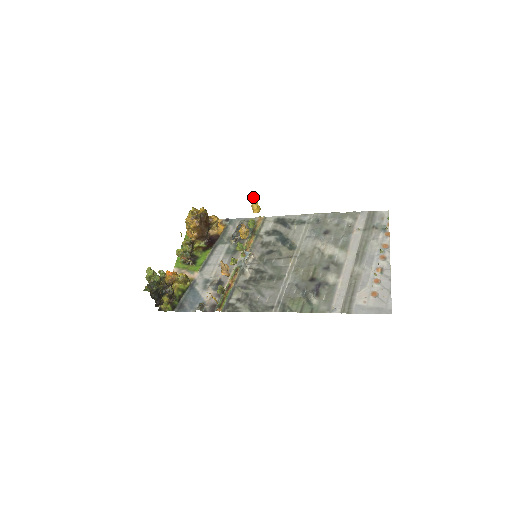
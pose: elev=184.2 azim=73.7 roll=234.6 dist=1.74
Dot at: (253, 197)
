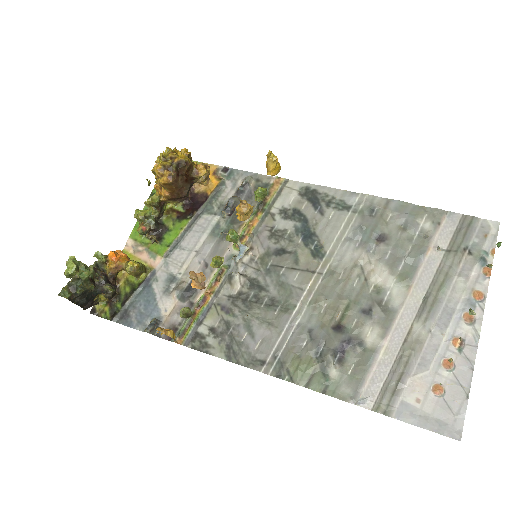
Dot at: (270, 151)
